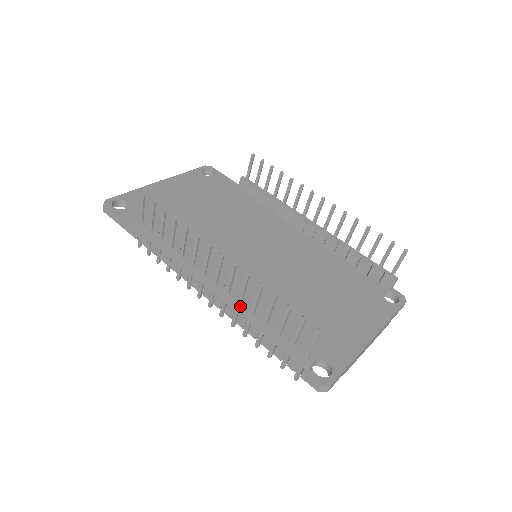
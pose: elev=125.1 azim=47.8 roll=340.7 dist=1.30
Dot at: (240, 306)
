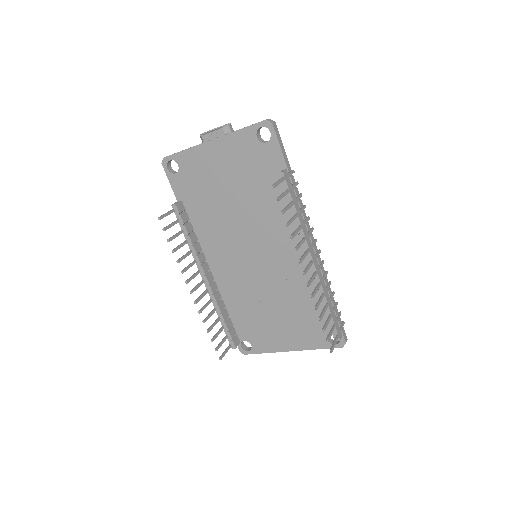
Dot at: (212, 301)
